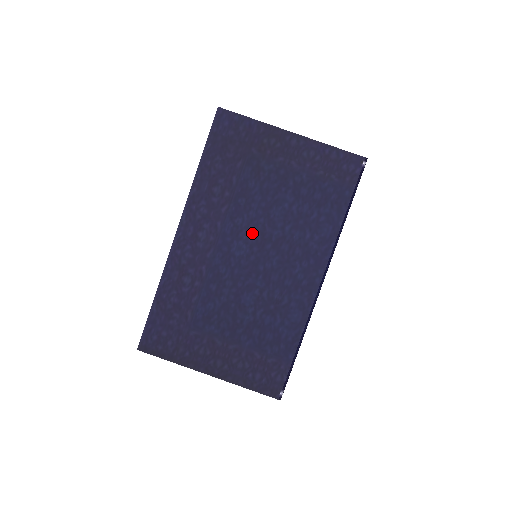
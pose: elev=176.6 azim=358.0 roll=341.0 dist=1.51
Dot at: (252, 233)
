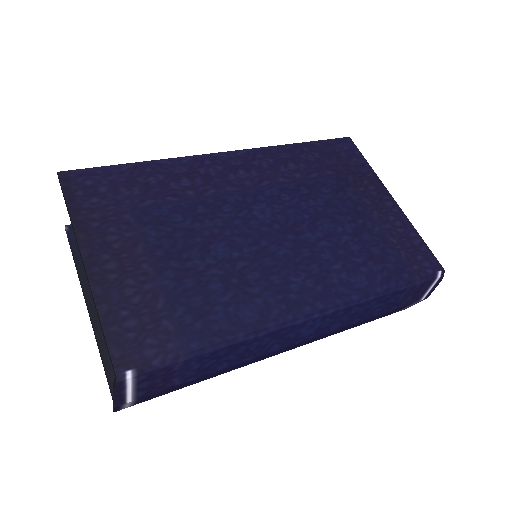
Dot at: (287, 215)
